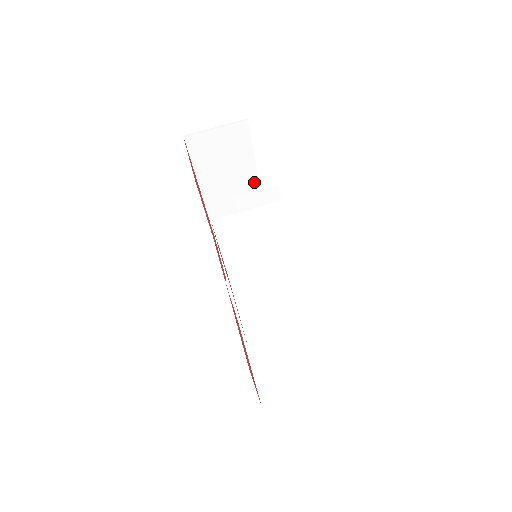
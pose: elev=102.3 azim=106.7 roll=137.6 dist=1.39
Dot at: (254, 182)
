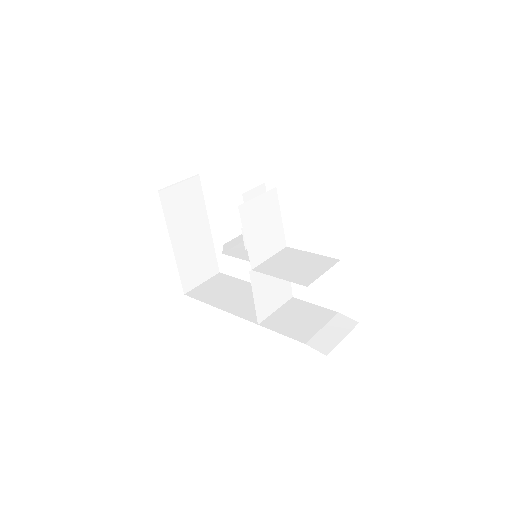
Dot at: (208, 232)
